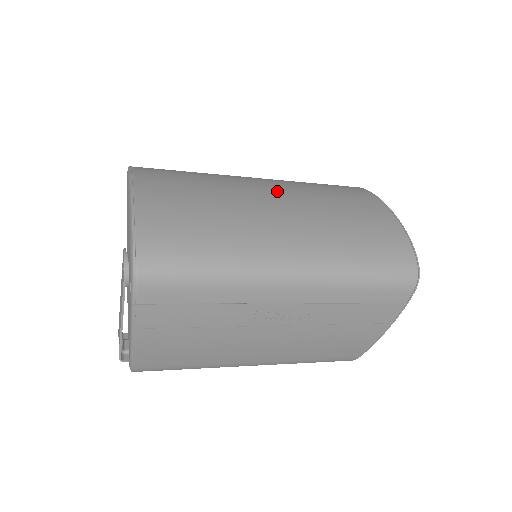
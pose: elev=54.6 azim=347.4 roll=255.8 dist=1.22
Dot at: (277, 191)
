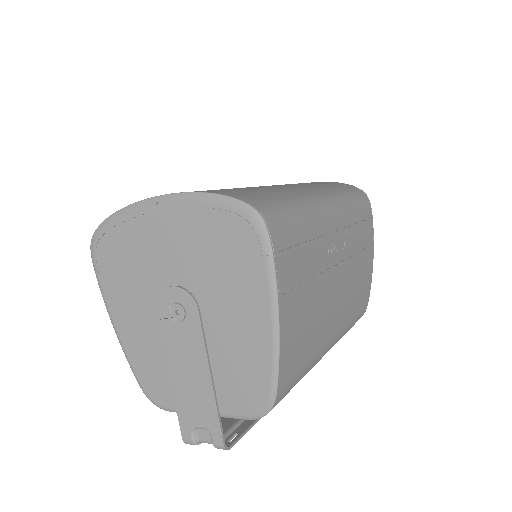
Dot at: occluded
